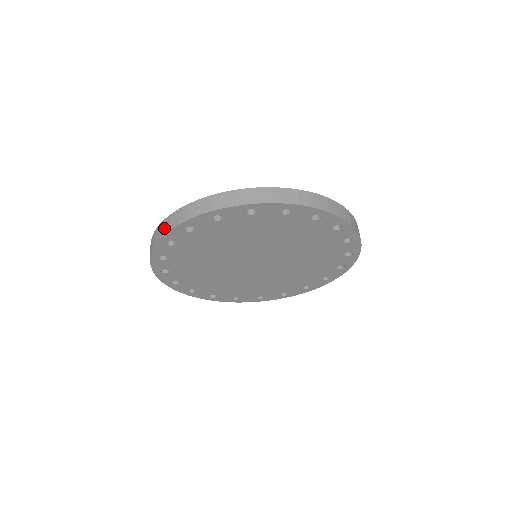
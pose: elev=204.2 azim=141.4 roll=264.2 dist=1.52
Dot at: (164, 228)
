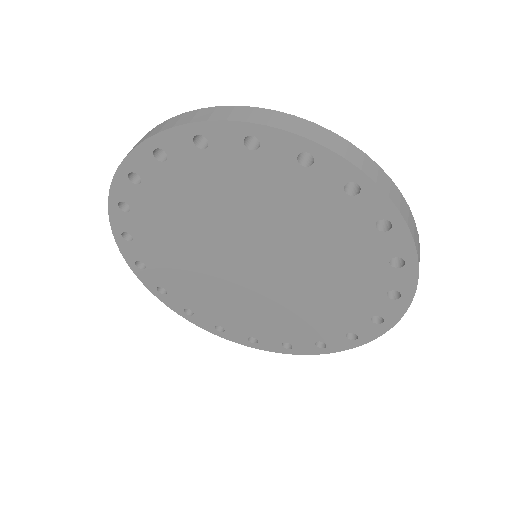
Dot at: occluded
